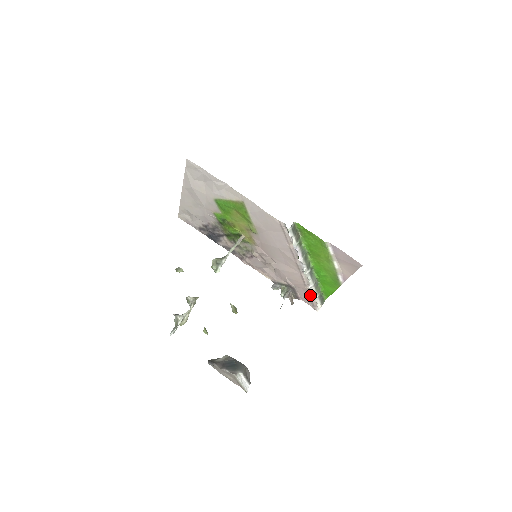
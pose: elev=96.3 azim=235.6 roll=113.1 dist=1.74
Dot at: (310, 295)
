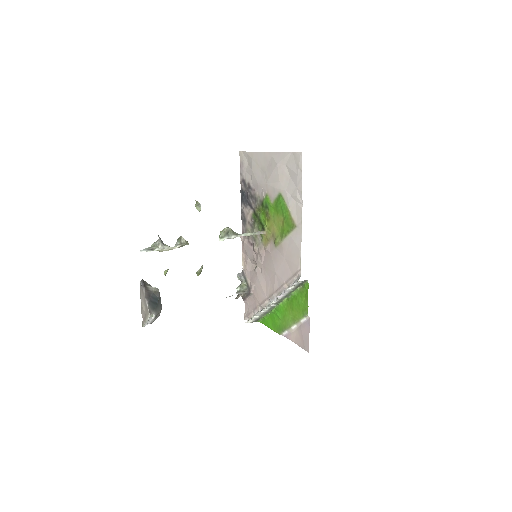
Dot at: (254, 311)
